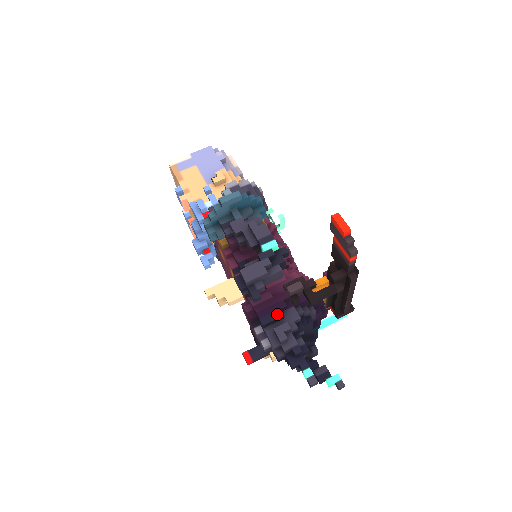
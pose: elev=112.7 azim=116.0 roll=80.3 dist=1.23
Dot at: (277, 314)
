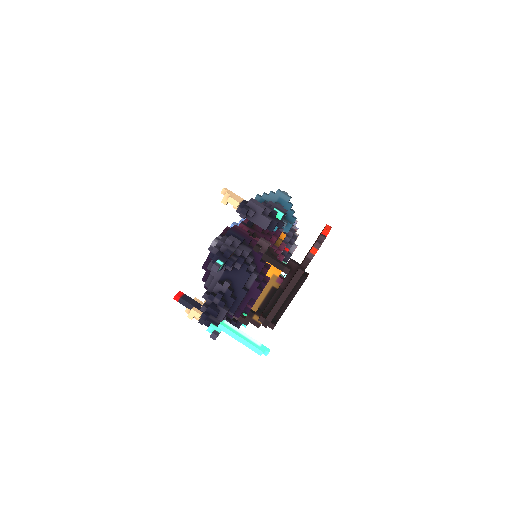
Dot at: (241, 237)
